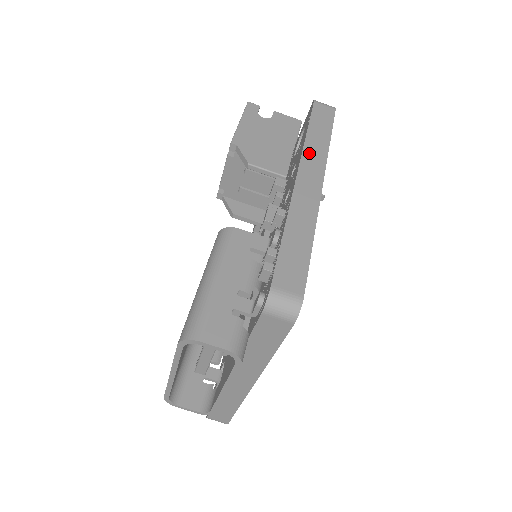
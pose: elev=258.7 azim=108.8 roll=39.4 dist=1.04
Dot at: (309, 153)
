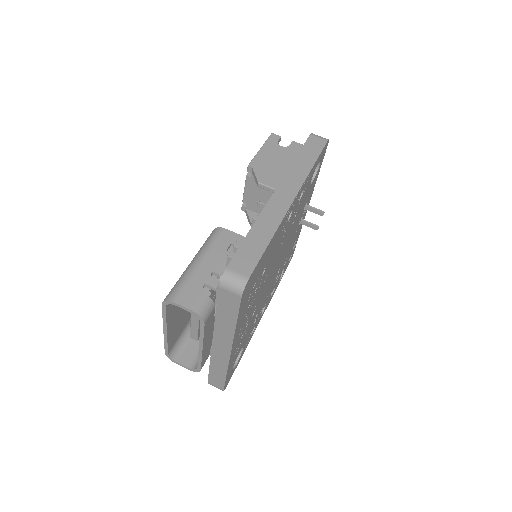
Dot at: (291, 175)
